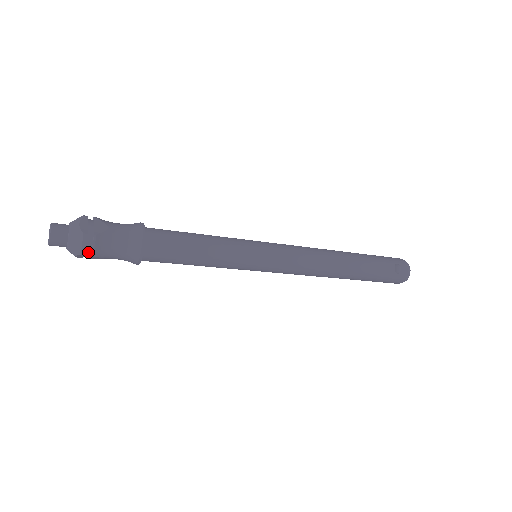
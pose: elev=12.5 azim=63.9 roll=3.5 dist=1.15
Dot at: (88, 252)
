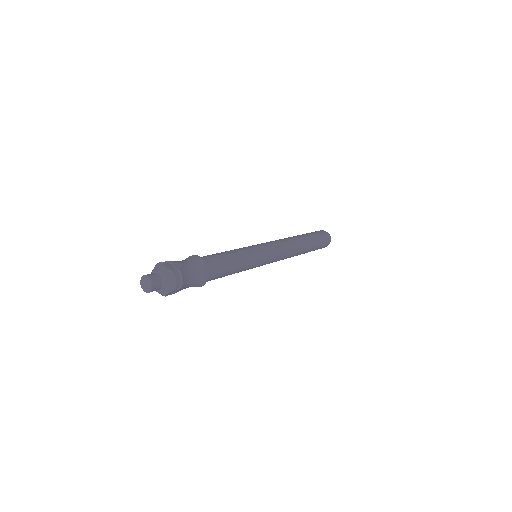
Dot at: (177, 286)
